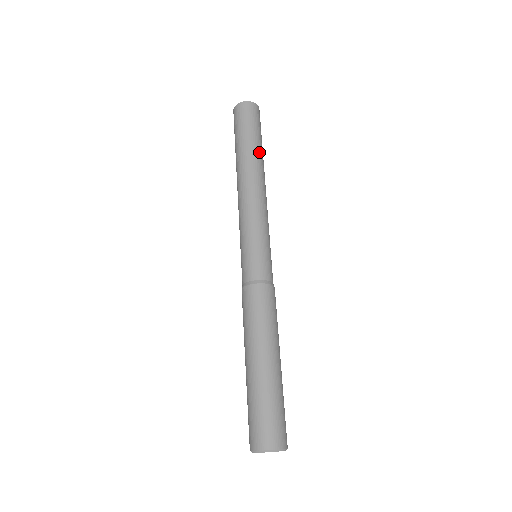
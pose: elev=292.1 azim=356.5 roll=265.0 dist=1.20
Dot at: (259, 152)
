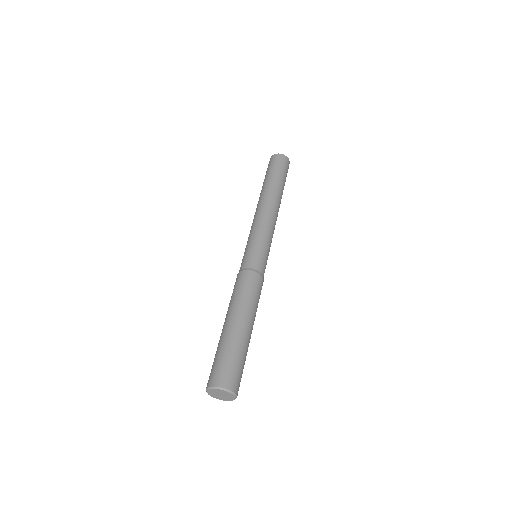
Dot at: (281, 189)
